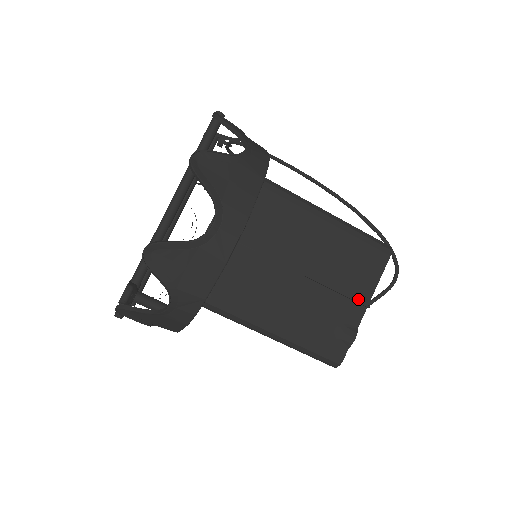
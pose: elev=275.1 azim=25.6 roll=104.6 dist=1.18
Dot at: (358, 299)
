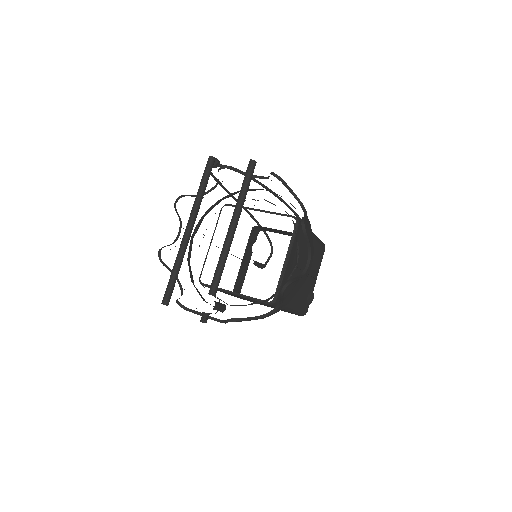
Dot at: (315, 277)
